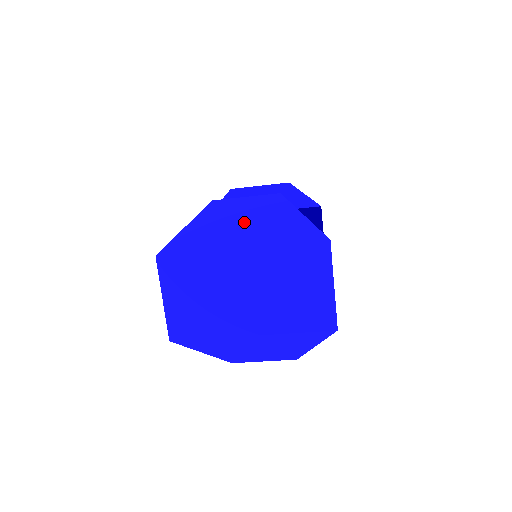
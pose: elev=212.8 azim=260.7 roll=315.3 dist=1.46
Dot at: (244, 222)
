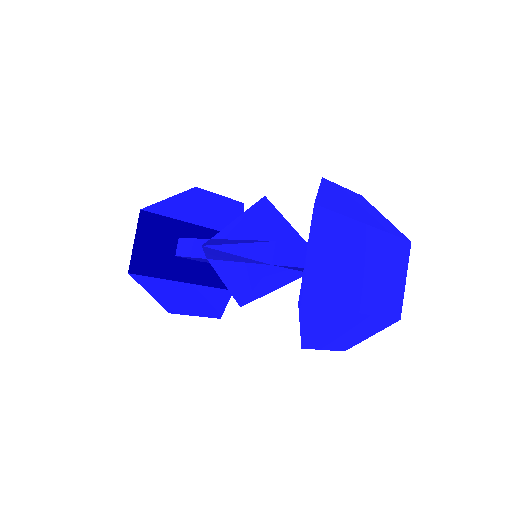
Dot at: (356, 206)
